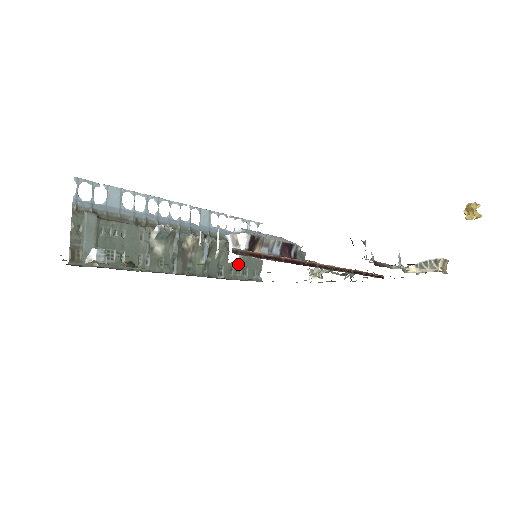
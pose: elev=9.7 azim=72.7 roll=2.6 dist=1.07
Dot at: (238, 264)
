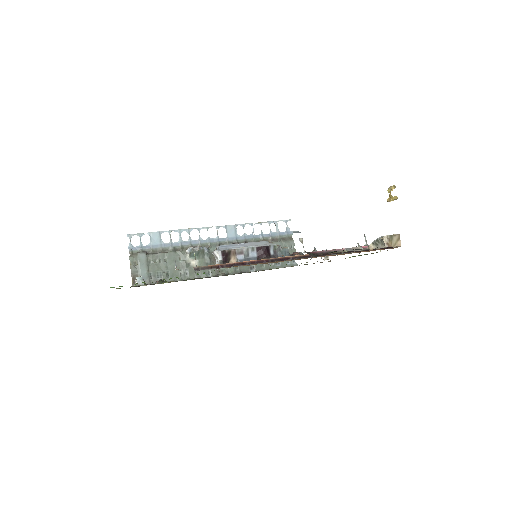
Dot at: occluded
